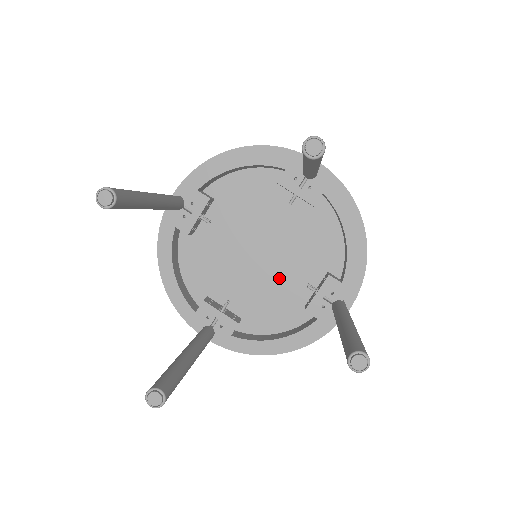
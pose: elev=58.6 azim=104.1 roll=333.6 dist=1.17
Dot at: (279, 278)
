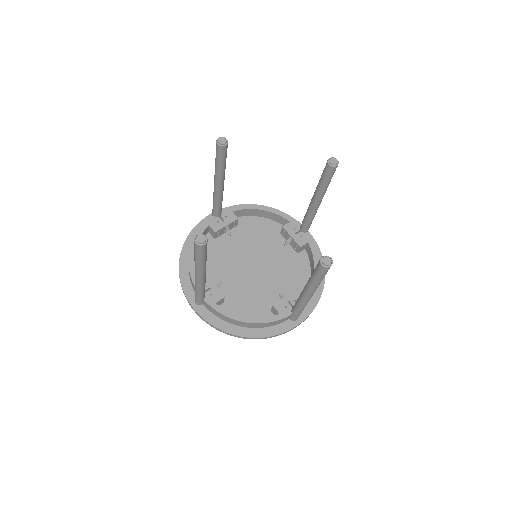
Dot at: (260, 286)
